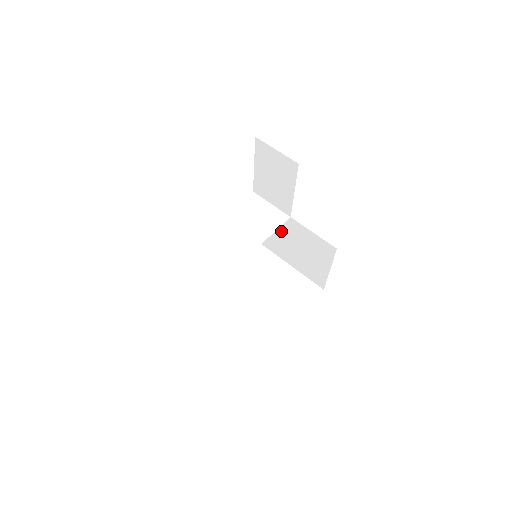
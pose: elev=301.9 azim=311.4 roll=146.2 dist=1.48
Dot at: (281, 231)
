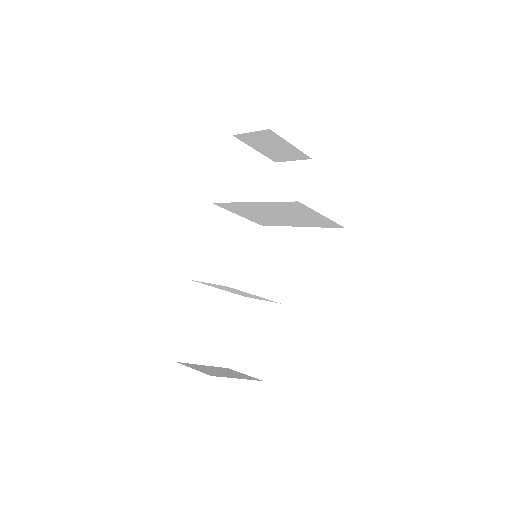
Dot at: (284, 256)
